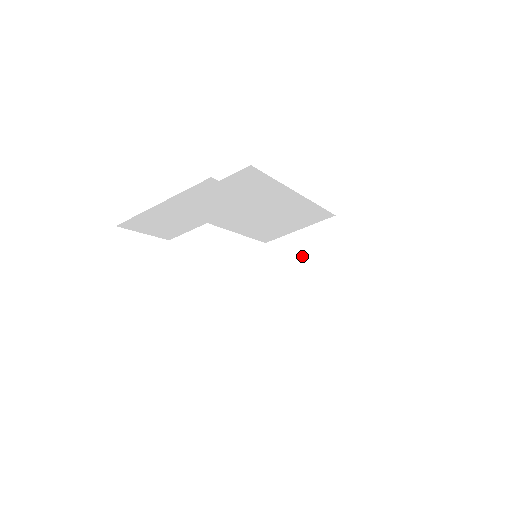
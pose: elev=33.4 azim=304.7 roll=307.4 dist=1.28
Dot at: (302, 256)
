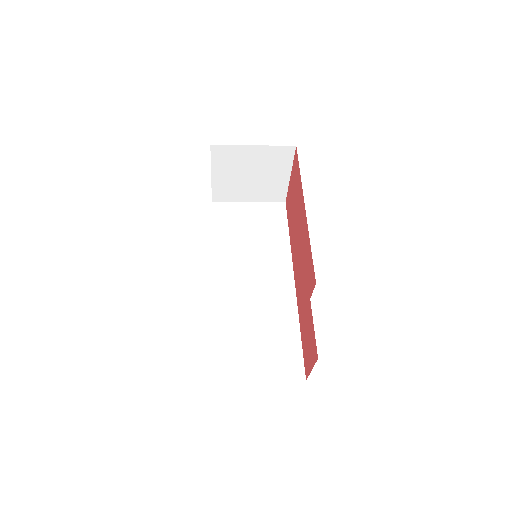
Dot at: (249, 166)
